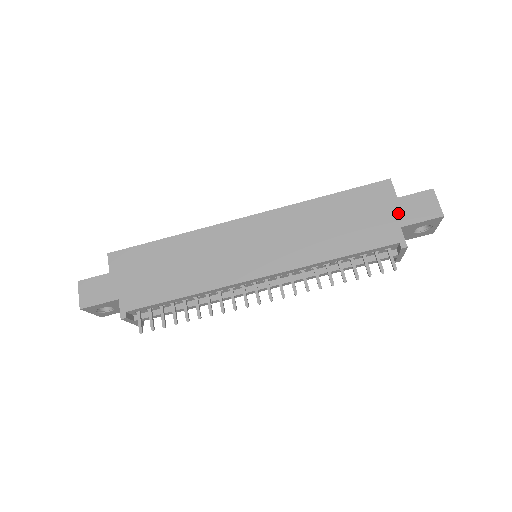
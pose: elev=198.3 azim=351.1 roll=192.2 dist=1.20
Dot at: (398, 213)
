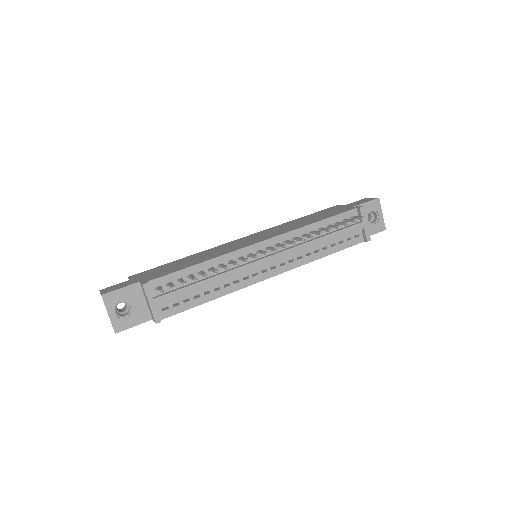
Dot at: (349, 206)
